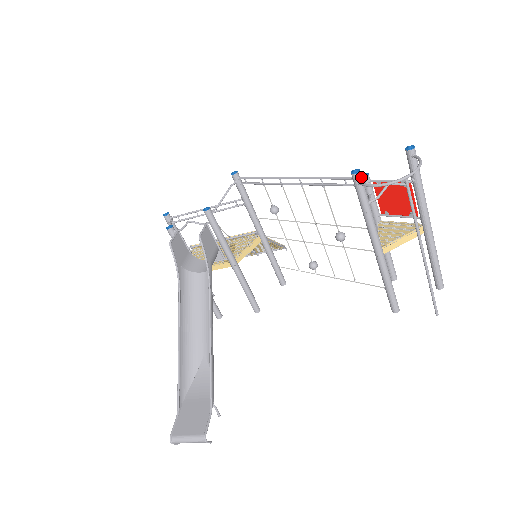
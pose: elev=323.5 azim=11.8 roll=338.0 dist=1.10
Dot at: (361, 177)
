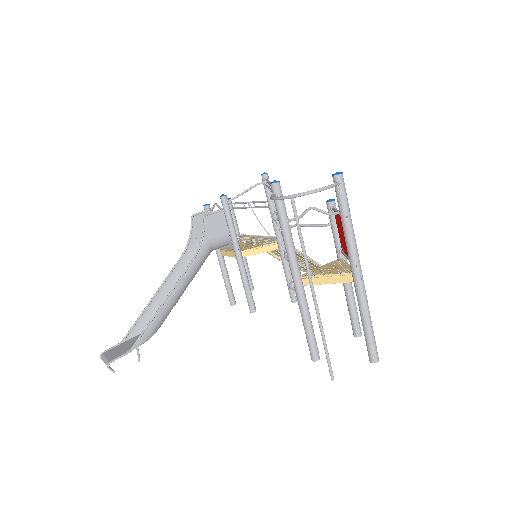
Dot at: (278, 189)
